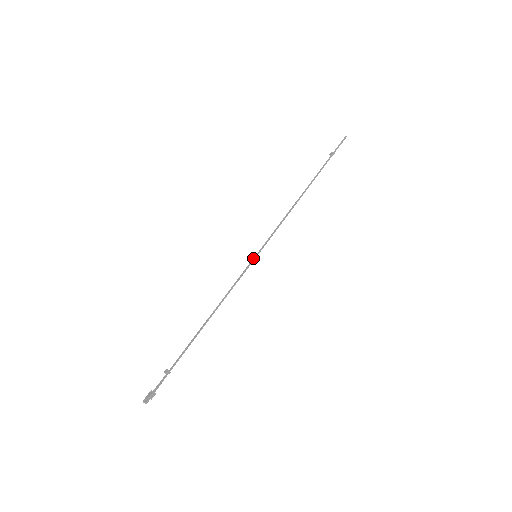
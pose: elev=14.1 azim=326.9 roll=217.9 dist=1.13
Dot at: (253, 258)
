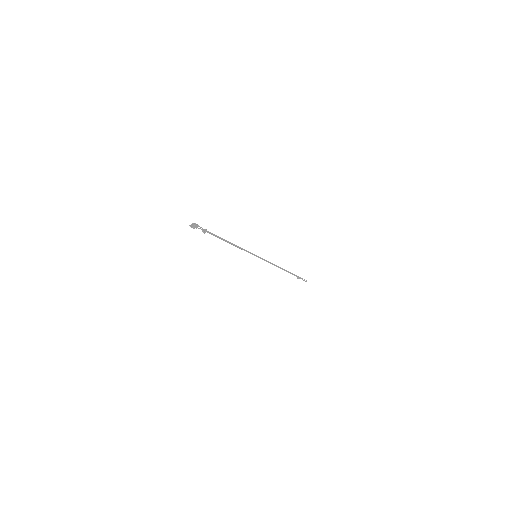
Dot at: (254, 255)
